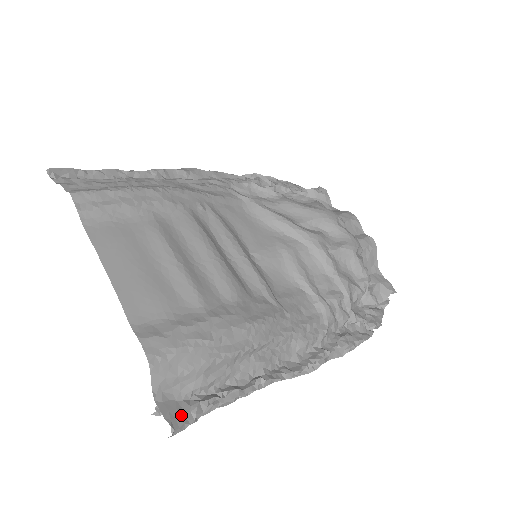
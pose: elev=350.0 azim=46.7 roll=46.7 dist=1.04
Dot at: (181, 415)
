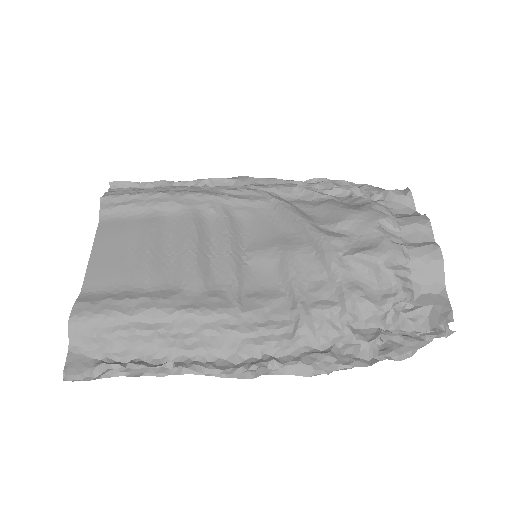
Dot at: (81, 367)
